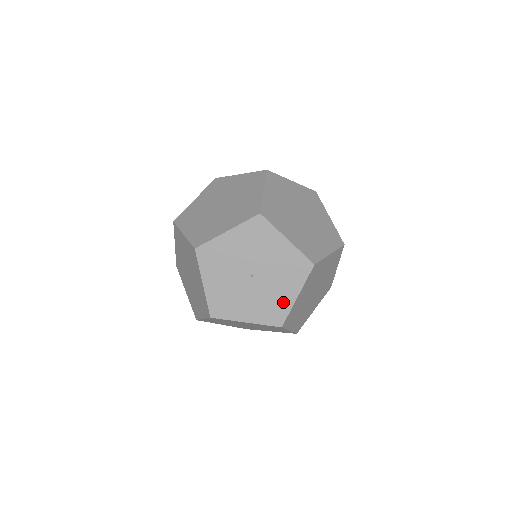
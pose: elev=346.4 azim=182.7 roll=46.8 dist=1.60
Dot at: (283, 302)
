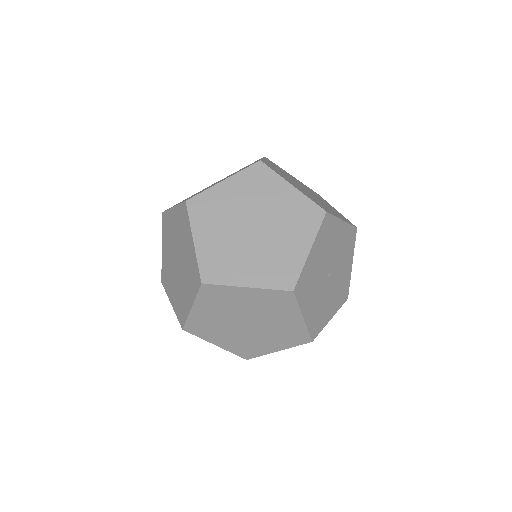
Dot at: (325, 317)
